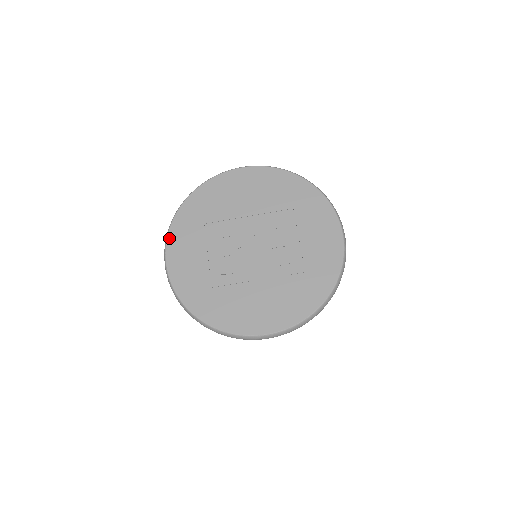
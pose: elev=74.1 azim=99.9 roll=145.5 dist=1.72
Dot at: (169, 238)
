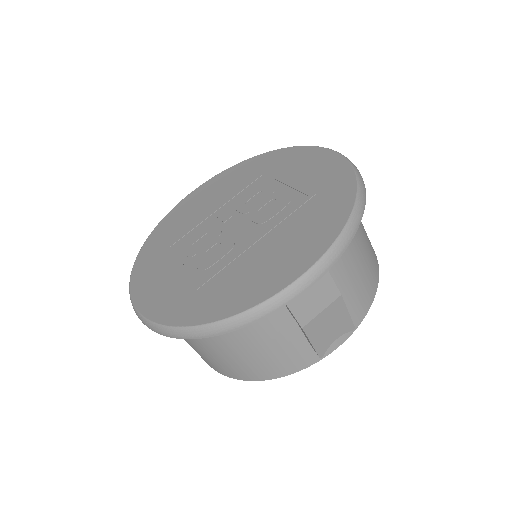
Dot at: (132, 284)
